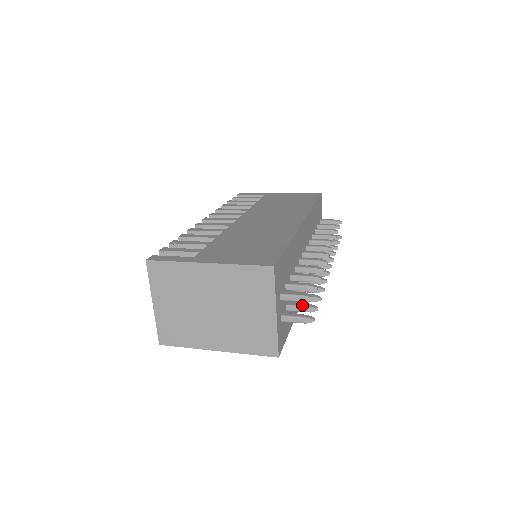
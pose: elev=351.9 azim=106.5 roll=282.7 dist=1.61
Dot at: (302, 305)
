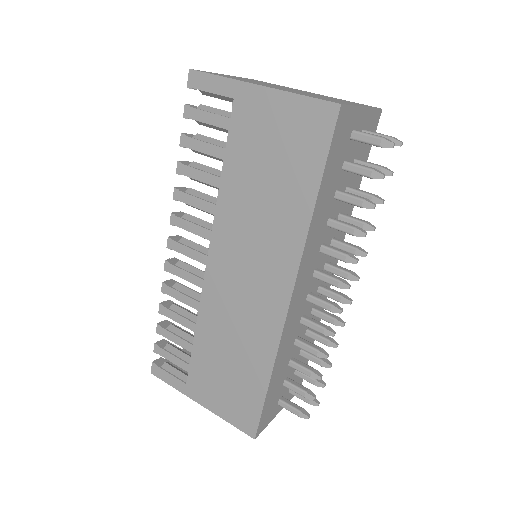
Dot at: occluded
